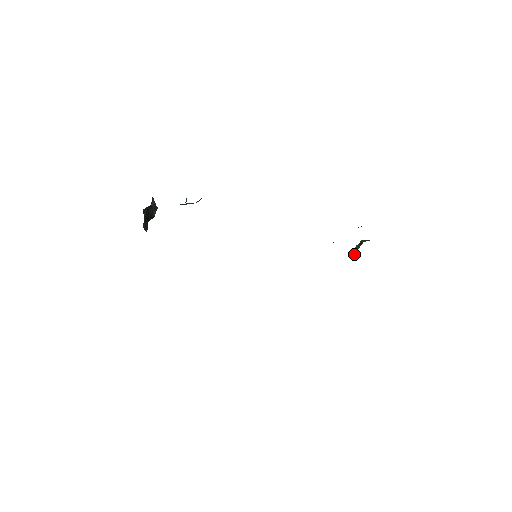
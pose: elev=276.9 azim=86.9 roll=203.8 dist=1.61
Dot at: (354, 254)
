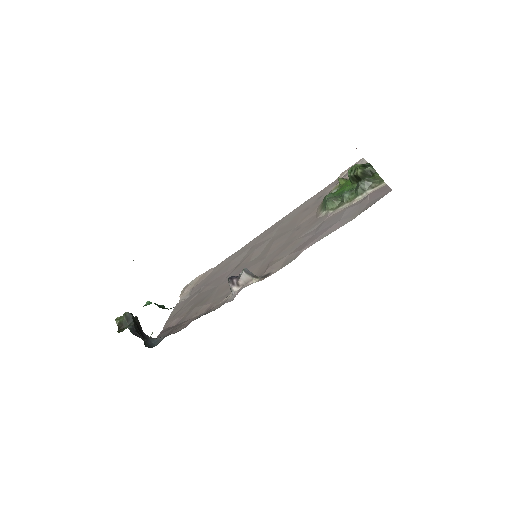
Dot at: occluded
